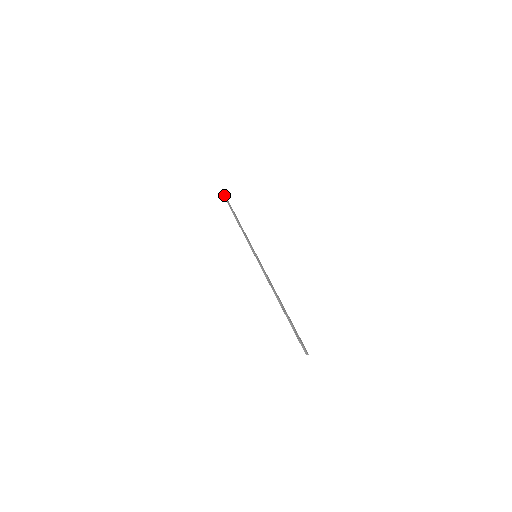
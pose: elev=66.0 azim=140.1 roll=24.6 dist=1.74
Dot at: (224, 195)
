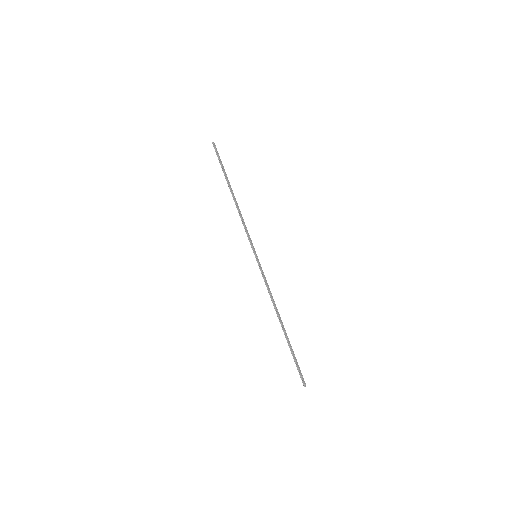
Dot at: (216, 151)
